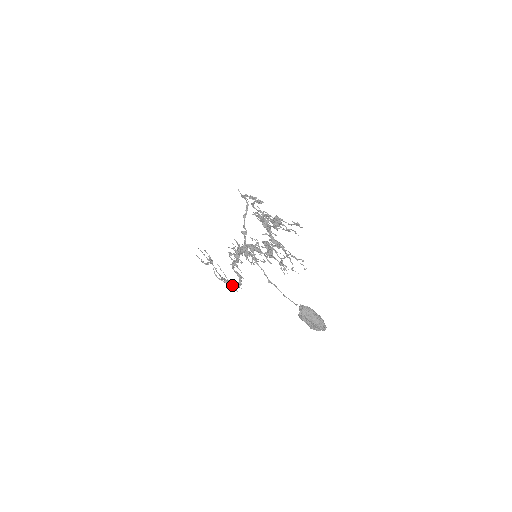
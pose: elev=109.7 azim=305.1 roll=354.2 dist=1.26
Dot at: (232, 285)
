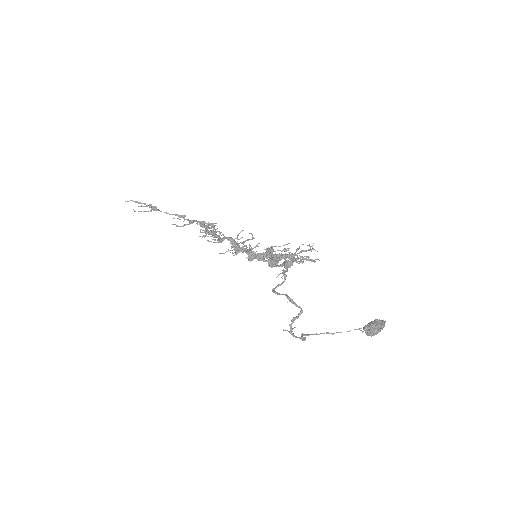
Dot at: occluded
